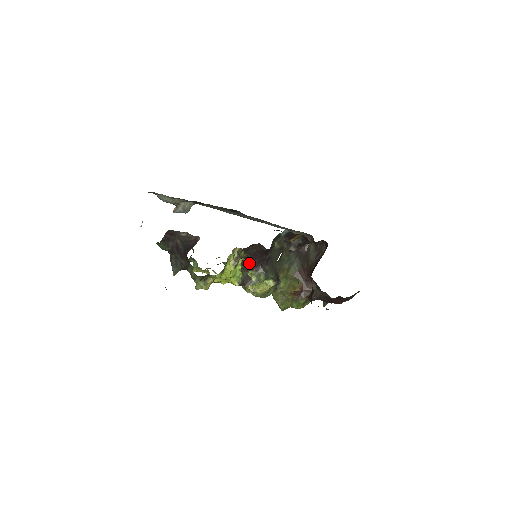
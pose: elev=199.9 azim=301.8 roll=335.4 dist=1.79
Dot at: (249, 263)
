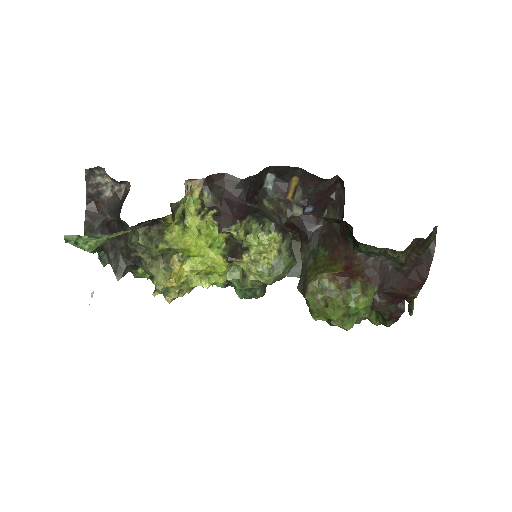
Dot at: (225, 214)
